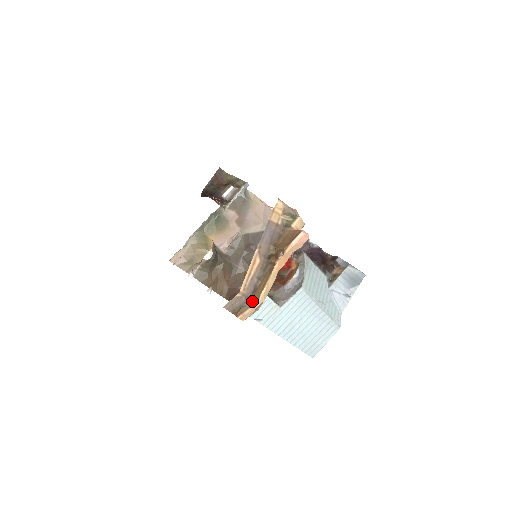
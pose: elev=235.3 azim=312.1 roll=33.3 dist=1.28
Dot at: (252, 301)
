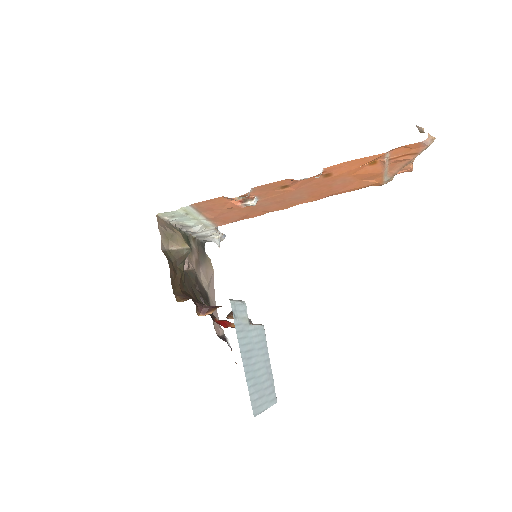
Dot at: occluded
